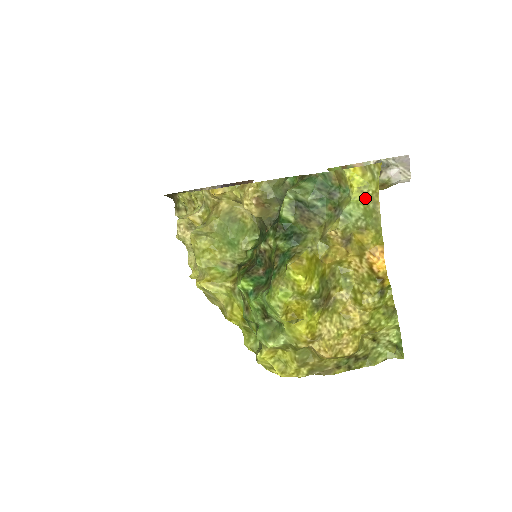
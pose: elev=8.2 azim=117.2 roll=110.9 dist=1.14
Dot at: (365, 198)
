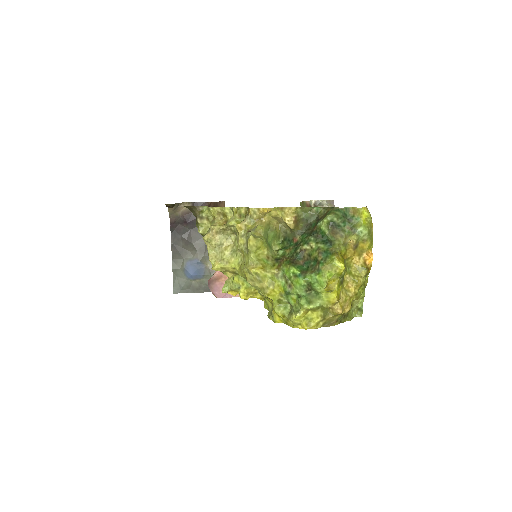
Dot at: (368, 224)
